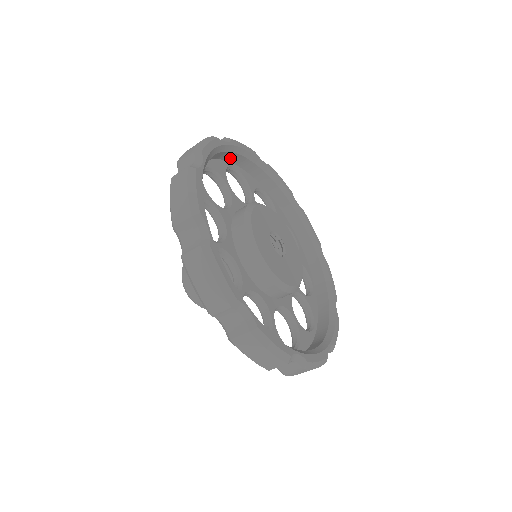
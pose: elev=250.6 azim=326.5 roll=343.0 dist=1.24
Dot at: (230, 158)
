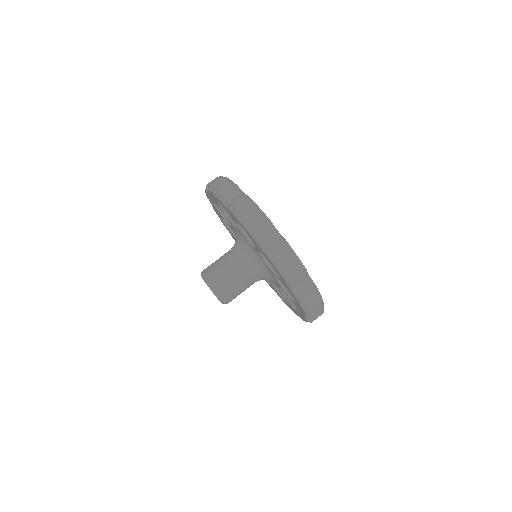
Dot at: occluded
